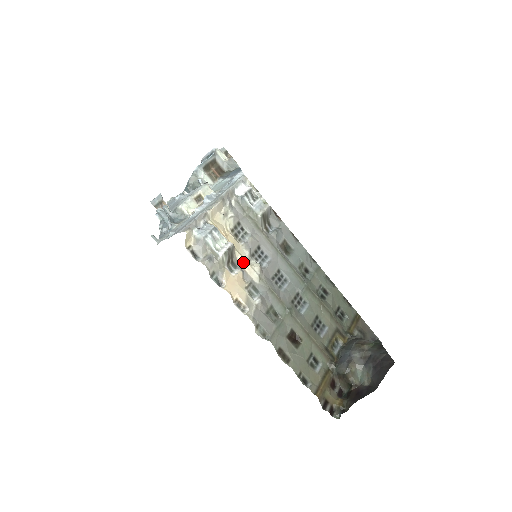
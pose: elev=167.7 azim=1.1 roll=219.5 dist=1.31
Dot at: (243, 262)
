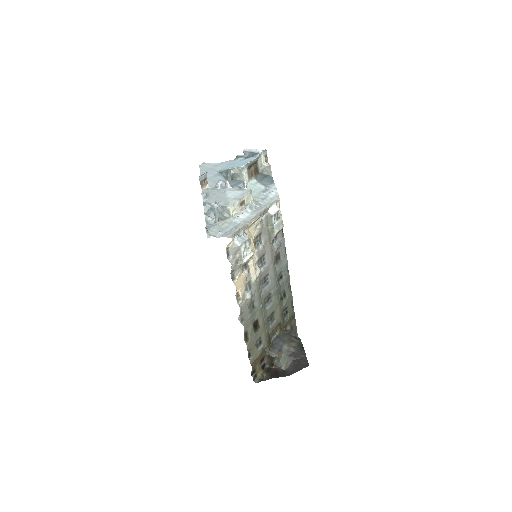
Dot at: (252, 265)
